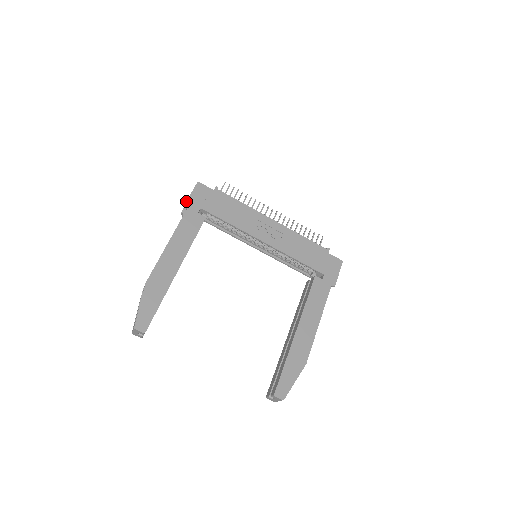
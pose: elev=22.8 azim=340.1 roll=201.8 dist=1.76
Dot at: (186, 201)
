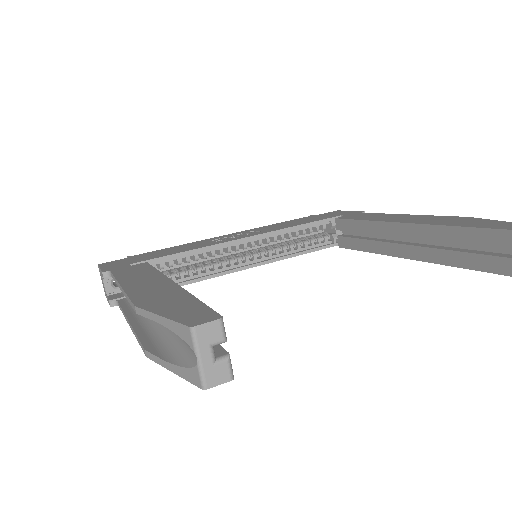
Dot at: (101, 271)
